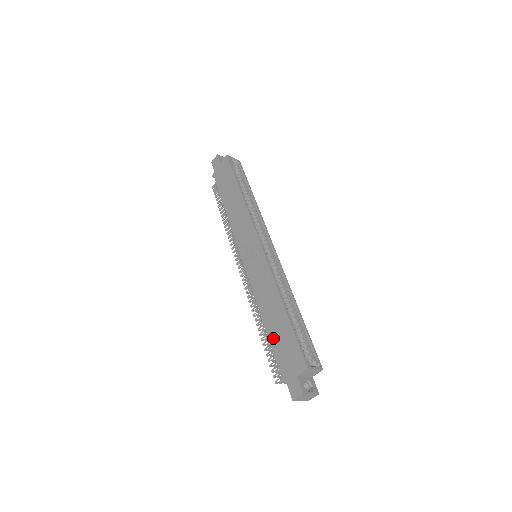
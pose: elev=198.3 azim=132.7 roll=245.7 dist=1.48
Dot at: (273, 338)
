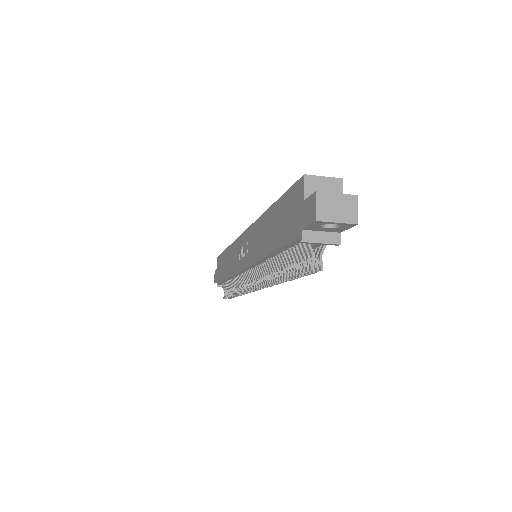
Dot at: (277, 240)
